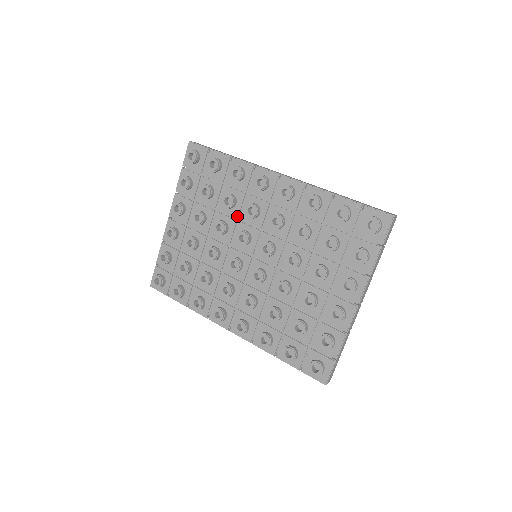
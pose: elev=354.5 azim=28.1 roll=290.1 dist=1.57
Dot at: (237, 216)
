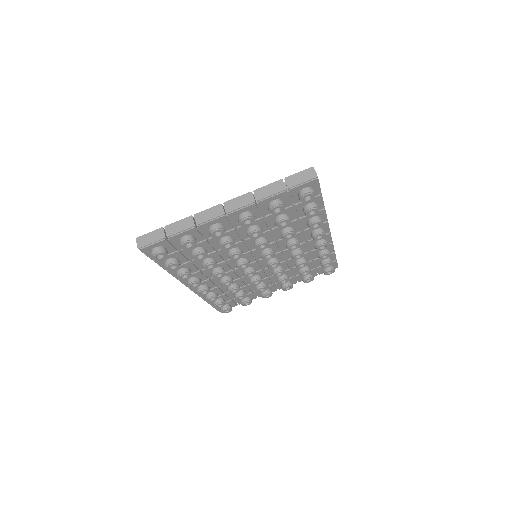
Dot at: (279, 239)
